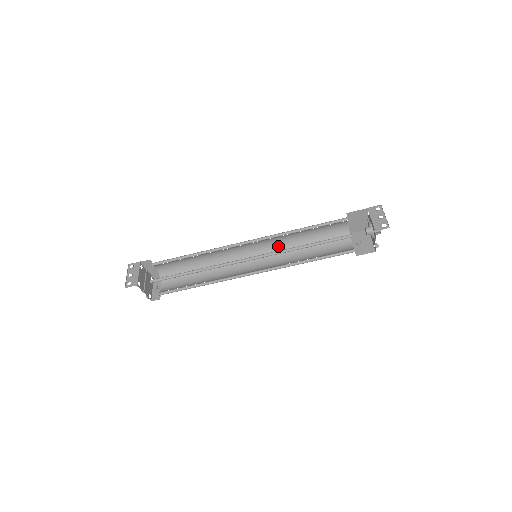
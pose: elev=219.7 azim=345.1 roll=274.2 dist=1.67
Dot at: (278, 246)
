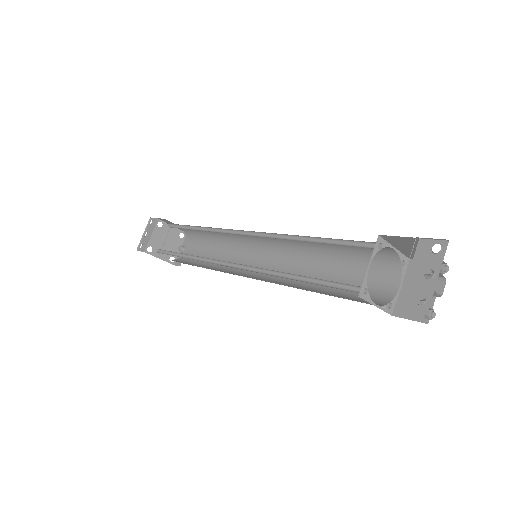
Dot at: (294, 245)
